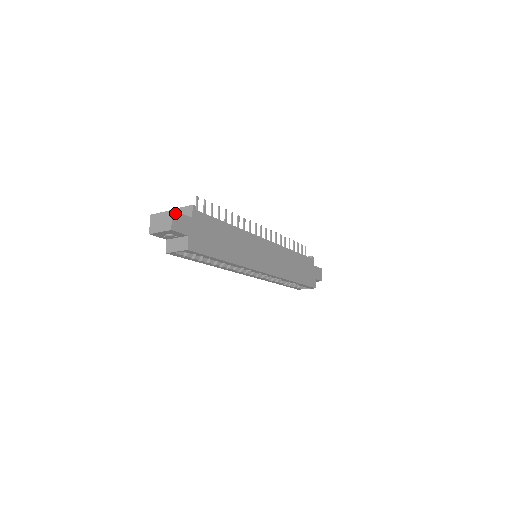
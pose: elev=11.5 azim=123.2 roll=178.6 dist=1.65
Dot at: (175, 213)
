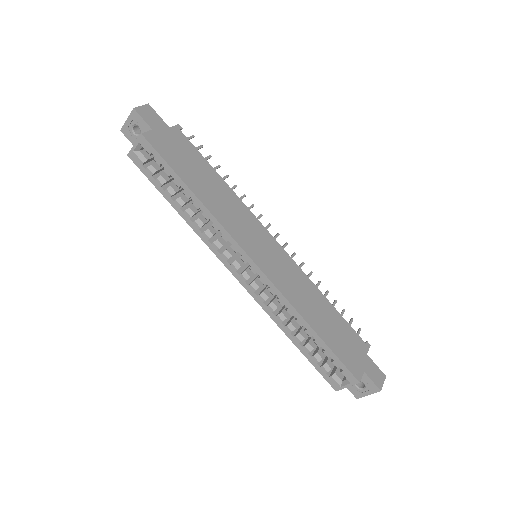
Dot at: (150, 108)
